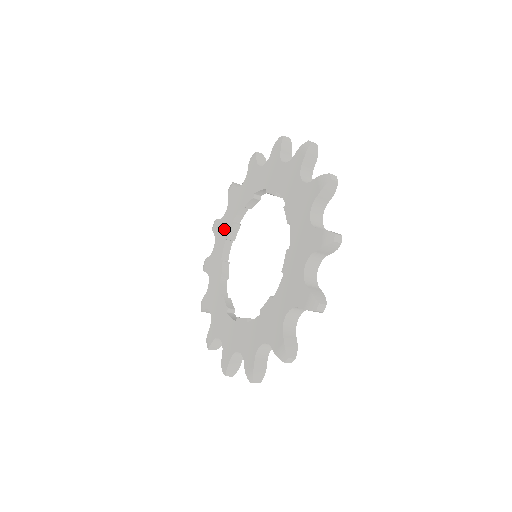
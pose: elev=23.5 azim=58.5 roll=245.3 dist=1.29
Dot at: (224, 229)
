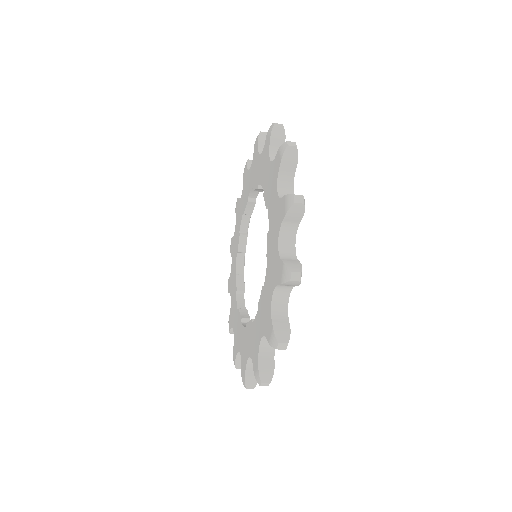
Dot at: (235, 244)
